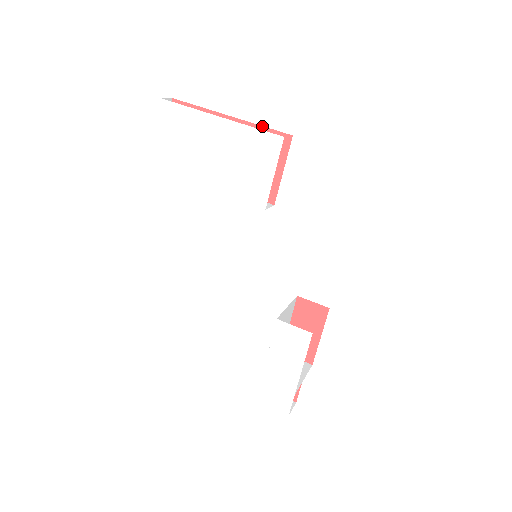
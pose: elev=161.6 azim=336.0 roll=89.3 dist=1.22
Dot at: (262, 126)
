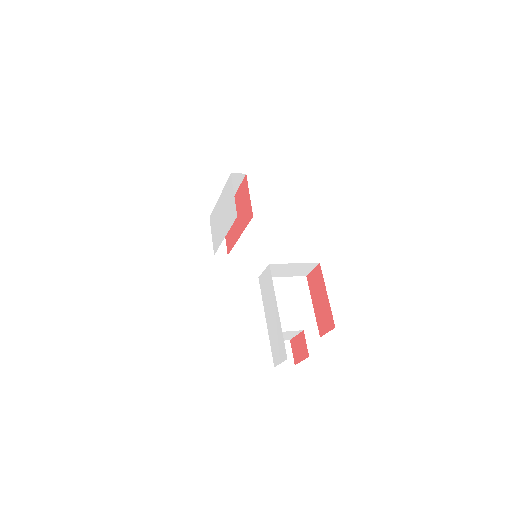
Dot at: (240, 186)
